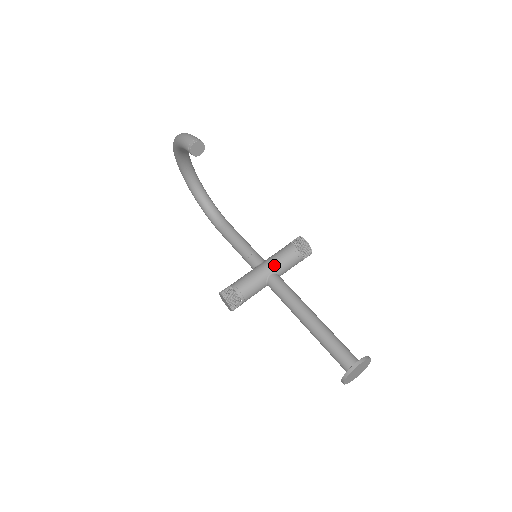
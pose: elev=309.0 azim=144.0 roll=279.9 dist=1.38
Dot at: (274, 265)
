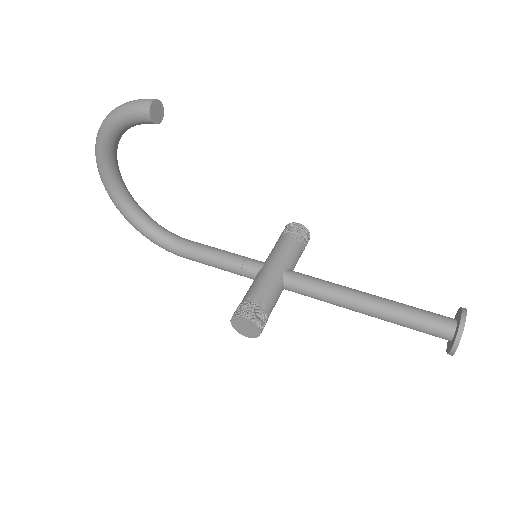
Dot at: (283, 259)
